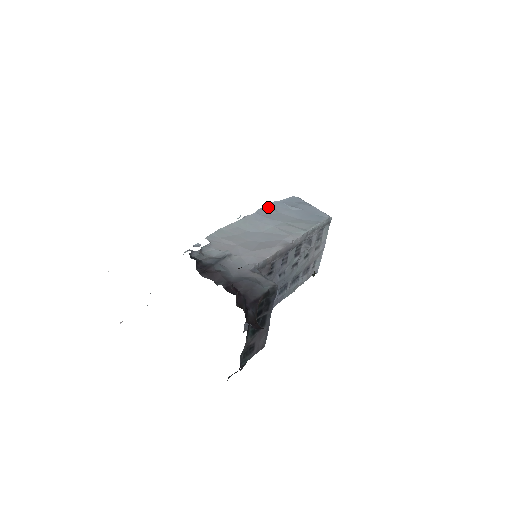
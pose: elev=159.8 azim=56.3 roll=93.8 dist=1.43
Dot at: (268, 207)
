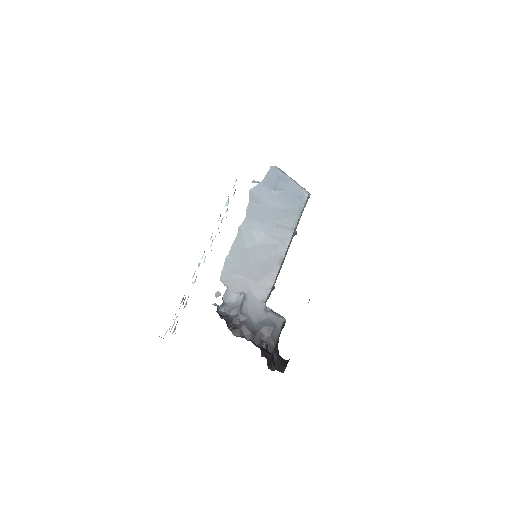
Dot at: (253, 199)
